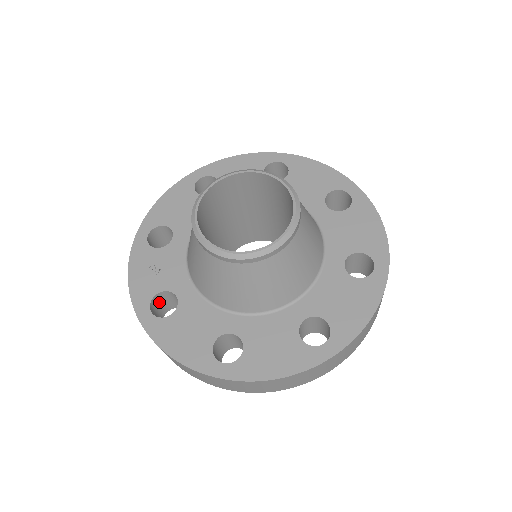
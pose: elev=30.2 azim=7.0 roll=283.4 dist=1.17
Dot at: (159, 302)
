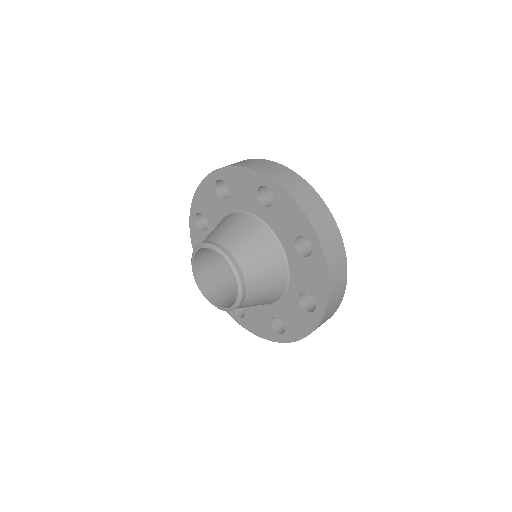
Dot at: occluded
